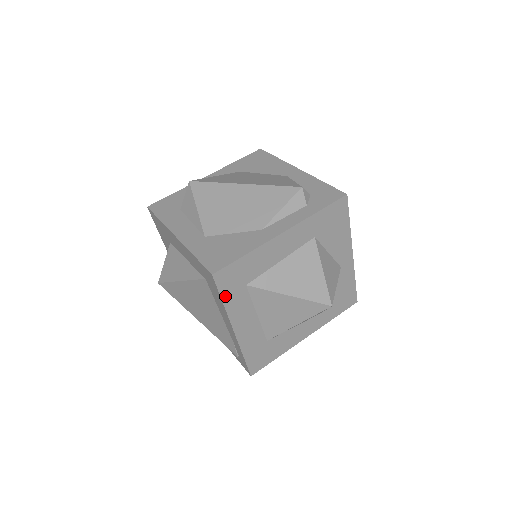
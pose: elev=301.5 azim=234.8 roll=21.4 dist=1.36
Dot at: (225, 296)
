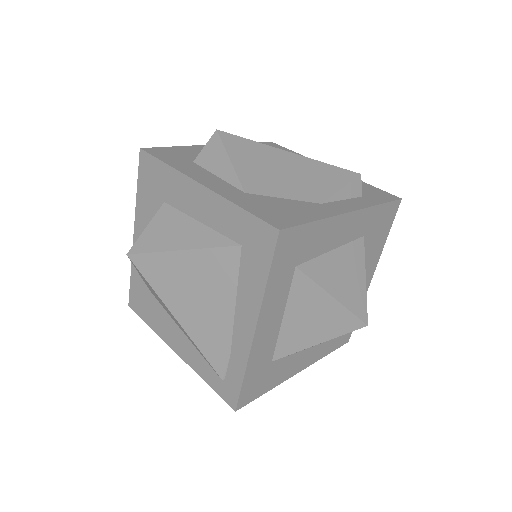
Dot at: (273, 271)
